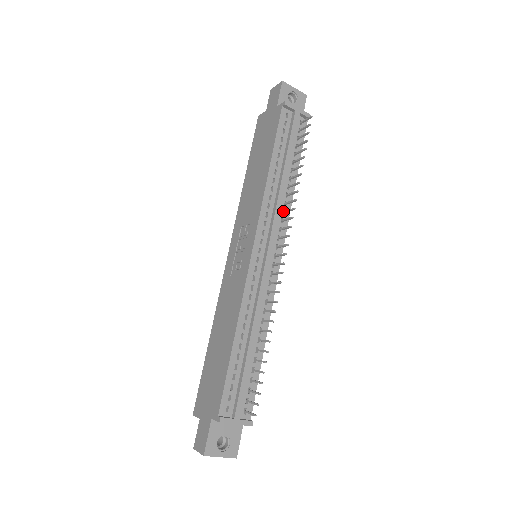
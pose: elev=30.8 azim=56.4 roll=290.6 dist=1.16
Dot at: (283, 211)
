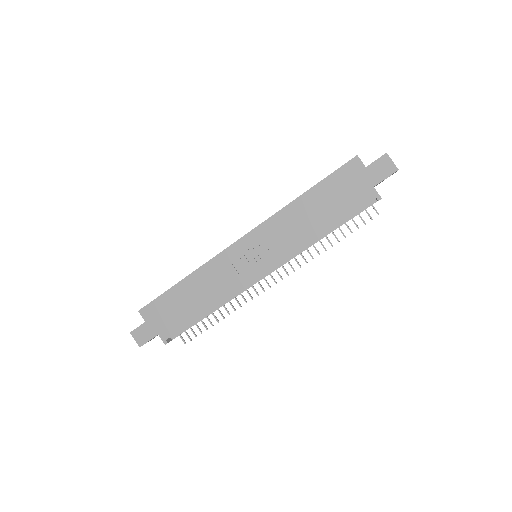
Dot at: occluded
